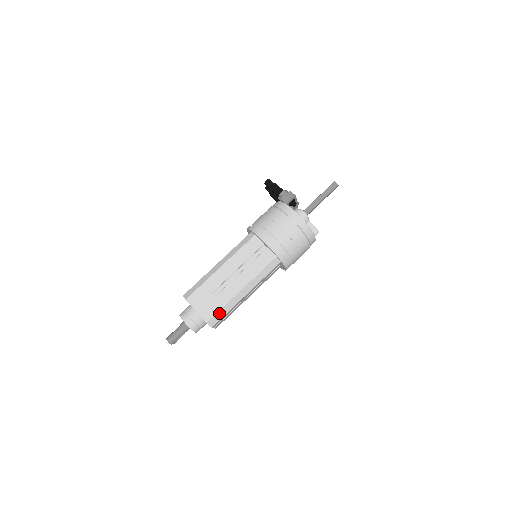
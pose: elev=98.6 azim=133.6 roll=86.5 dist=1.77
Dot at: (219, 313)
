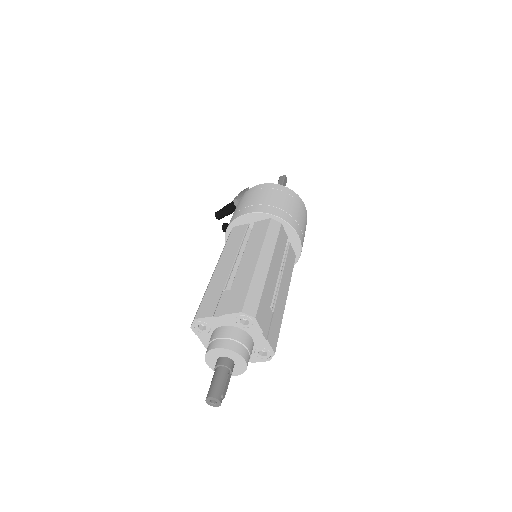
Dot at: (250, 295)
